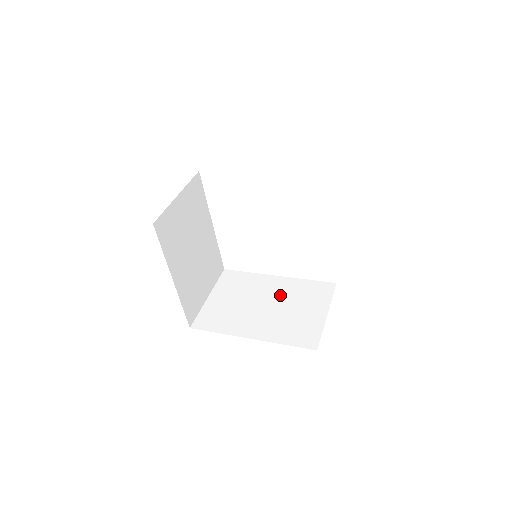
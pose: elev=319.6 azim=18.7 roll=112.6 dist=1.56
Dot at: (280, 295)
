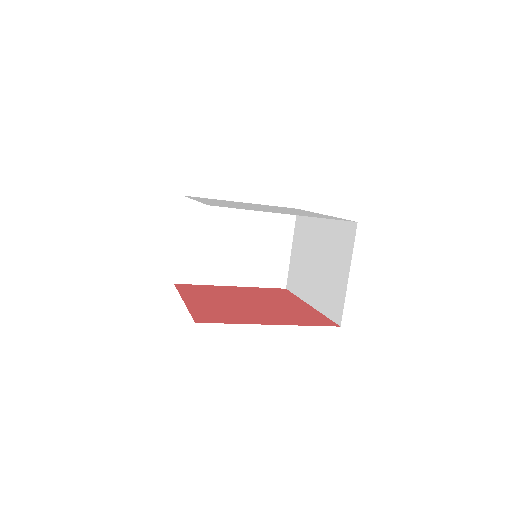
Dot at: (249, 231)
